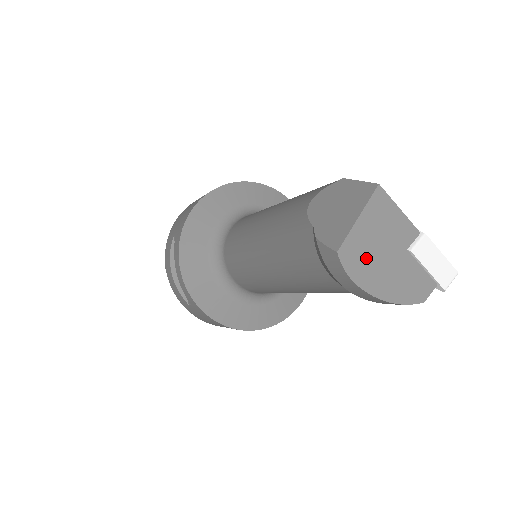
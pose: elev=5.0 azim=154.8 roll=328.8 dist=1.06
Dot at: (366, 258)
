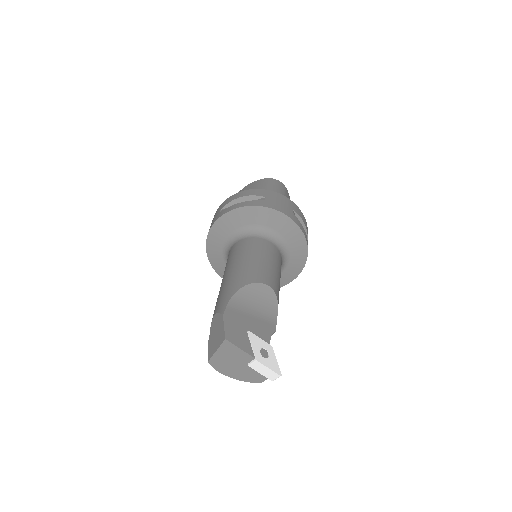
Dot at: (224, 365)
